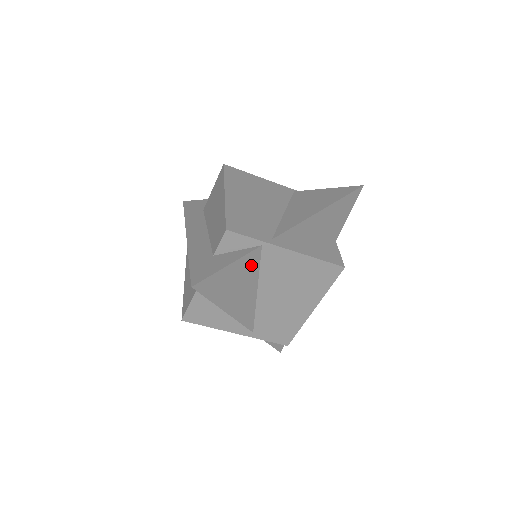
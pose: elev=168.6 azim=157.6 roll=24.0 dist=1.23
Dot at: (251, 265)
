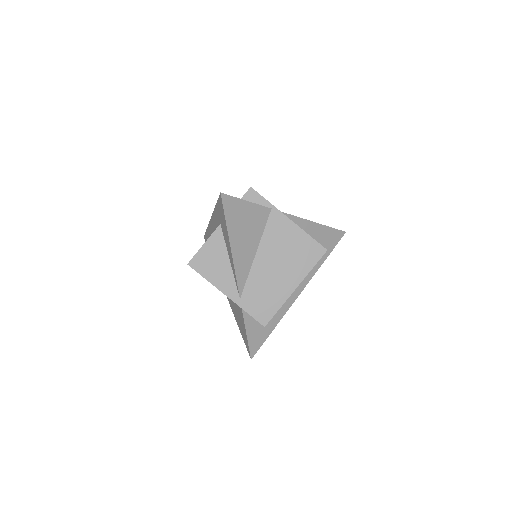
Dot at: (260, 219)
